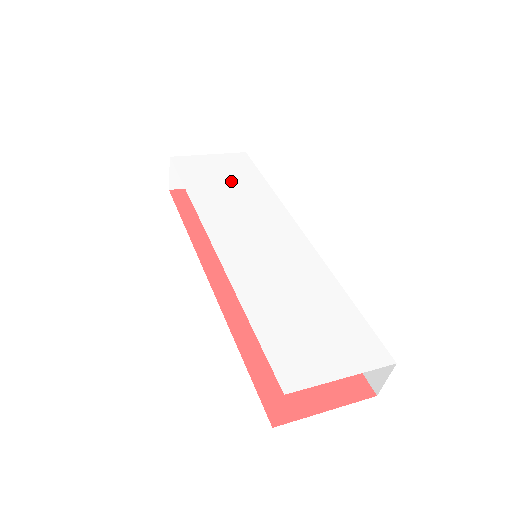
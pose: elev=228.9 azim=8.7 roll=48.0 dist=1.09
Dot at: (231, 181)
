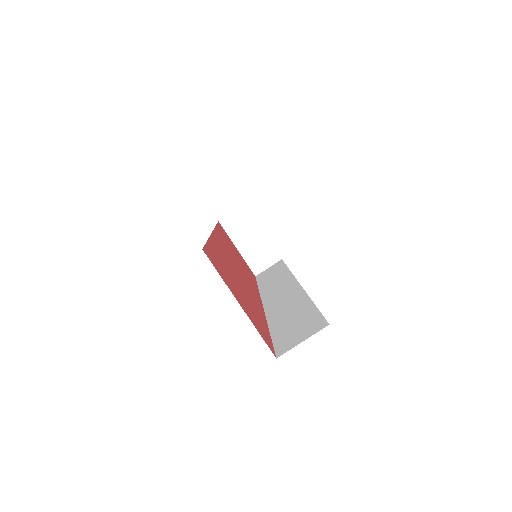
Dot at: occluded
